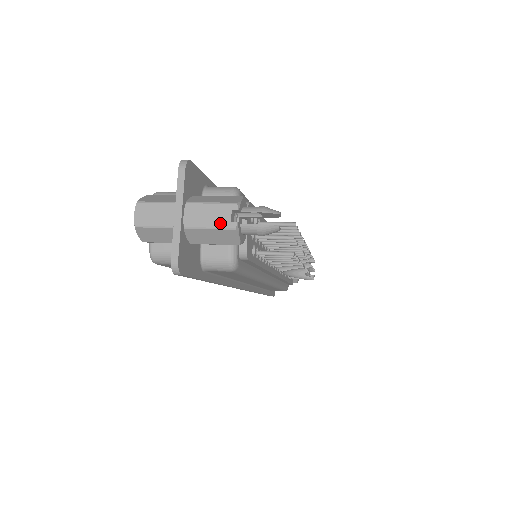
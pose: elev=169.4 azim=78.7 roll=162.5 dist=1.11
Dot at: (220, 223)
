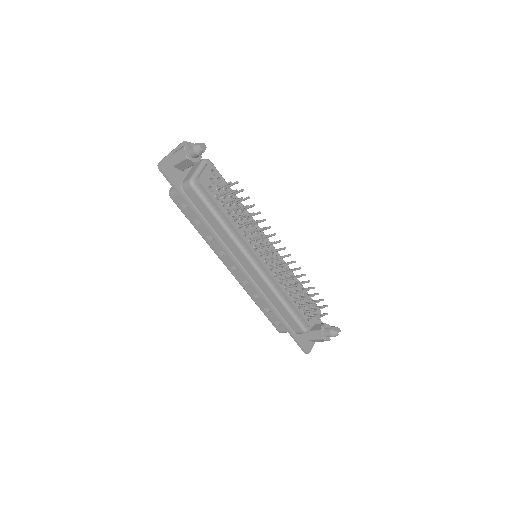
Dot at: (181, 149)
